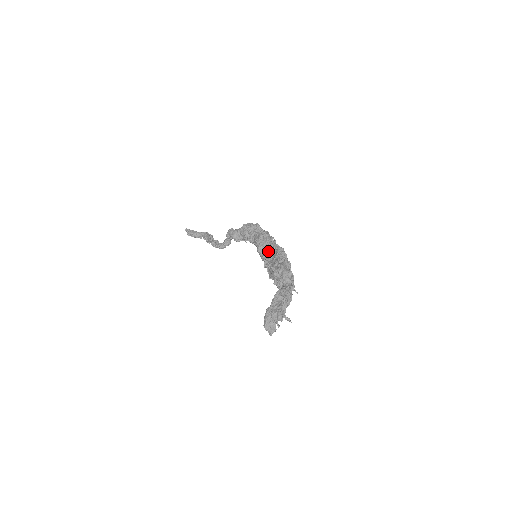
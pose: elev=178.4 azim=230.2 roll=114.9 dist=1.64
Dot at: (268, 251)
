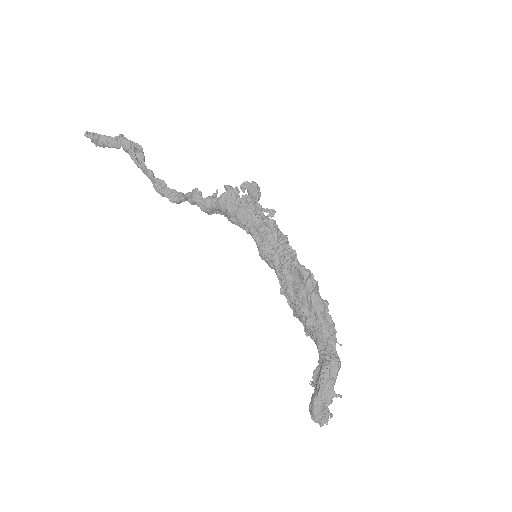
Dot at: (283, 269)
